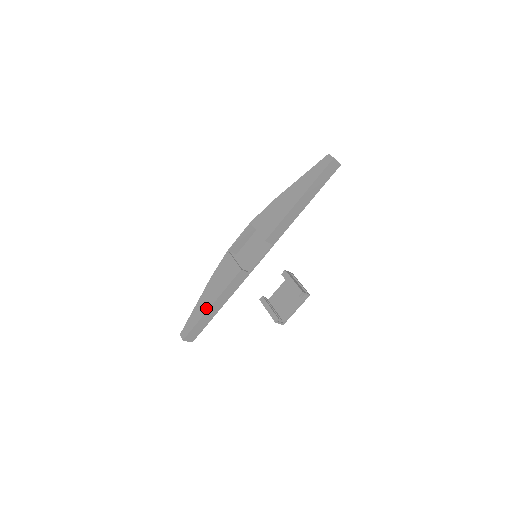
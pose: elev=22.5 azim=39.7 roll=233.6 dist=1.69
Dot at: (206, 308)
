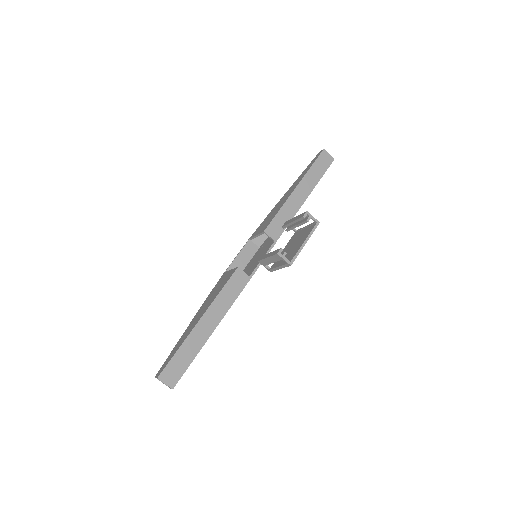
Dot at: (193, 326)
